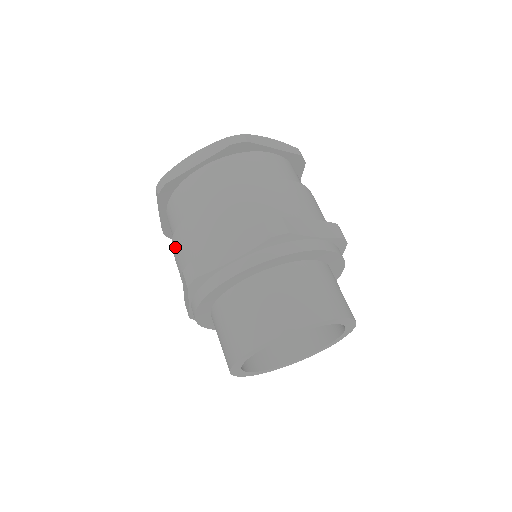
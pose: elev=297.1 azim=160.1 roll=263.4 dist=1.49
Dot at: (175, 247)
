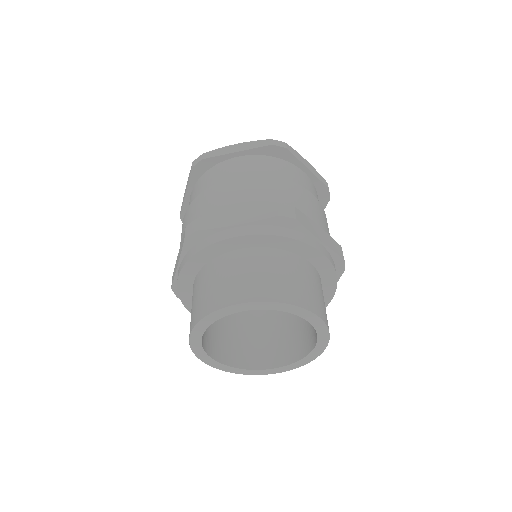
Dot at: (187, 214)
